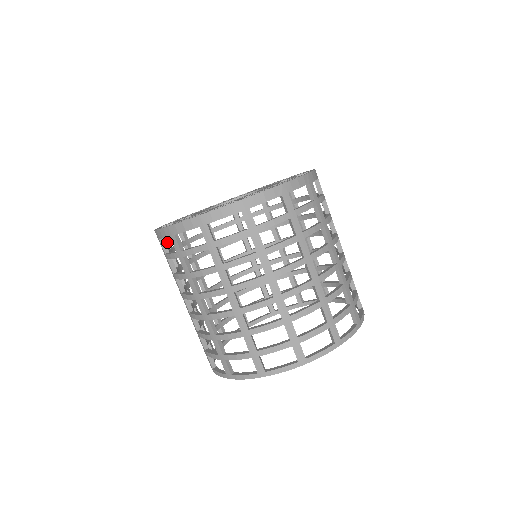
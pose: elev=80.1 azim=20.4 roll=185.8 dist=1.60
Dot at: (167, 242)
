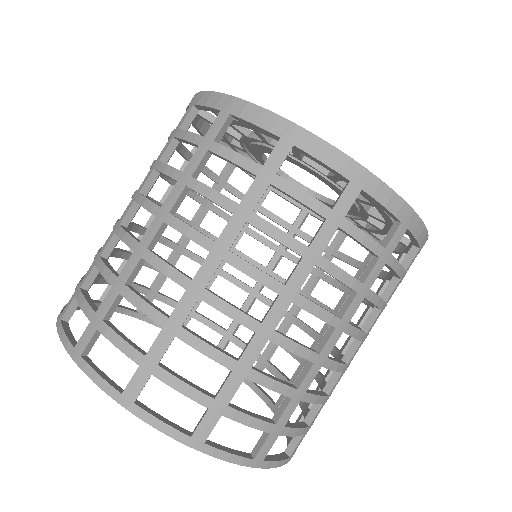
Dot at: (190, 121)
